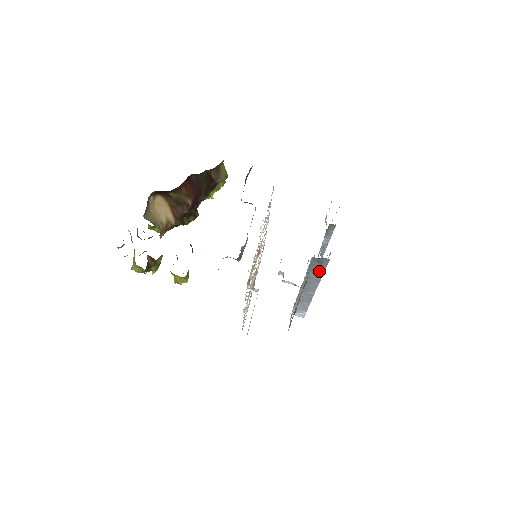
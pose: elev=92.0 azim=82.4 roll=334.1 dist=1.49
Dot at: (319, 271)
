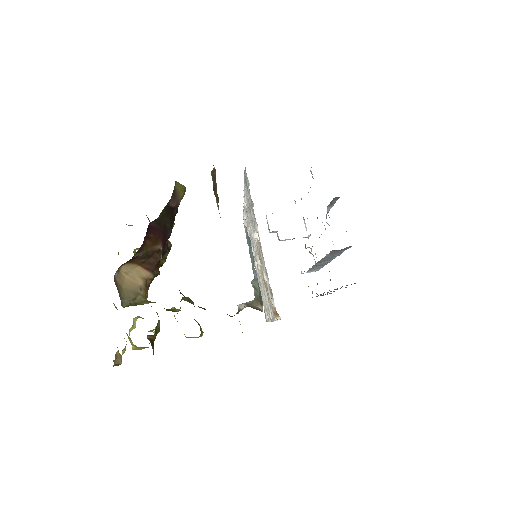
Dot at: (339, 252)
